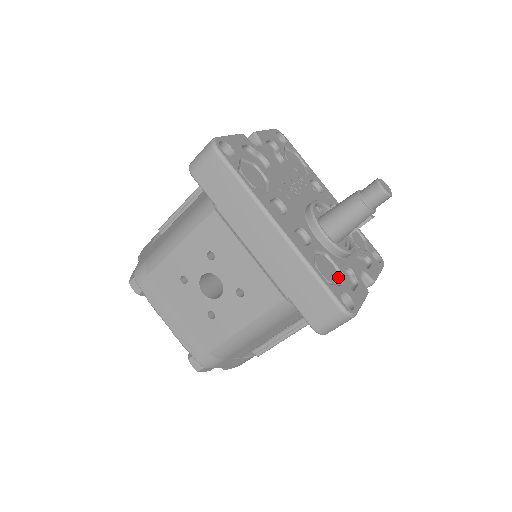
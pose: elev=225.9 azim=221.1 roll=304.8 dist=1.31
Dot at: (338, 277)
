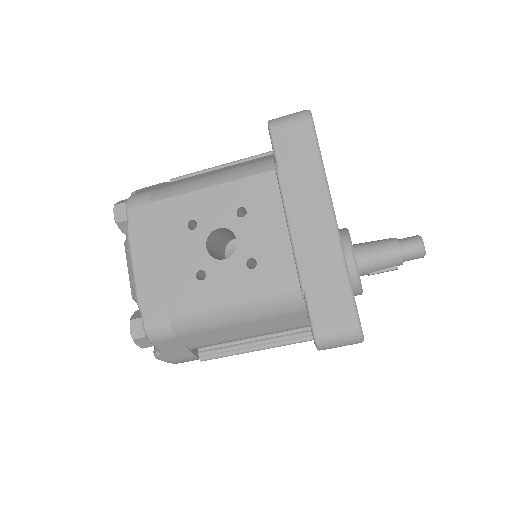
Dot at: occluded
